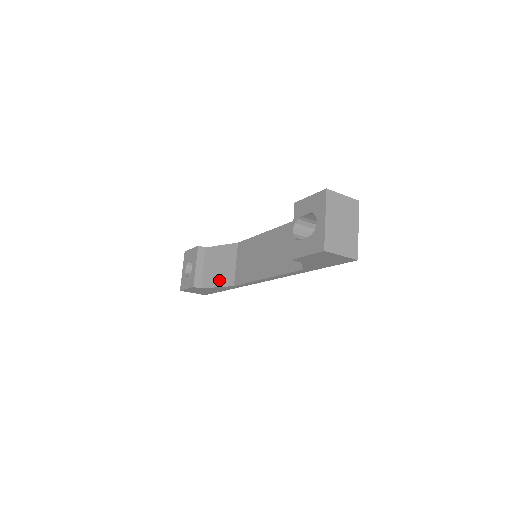
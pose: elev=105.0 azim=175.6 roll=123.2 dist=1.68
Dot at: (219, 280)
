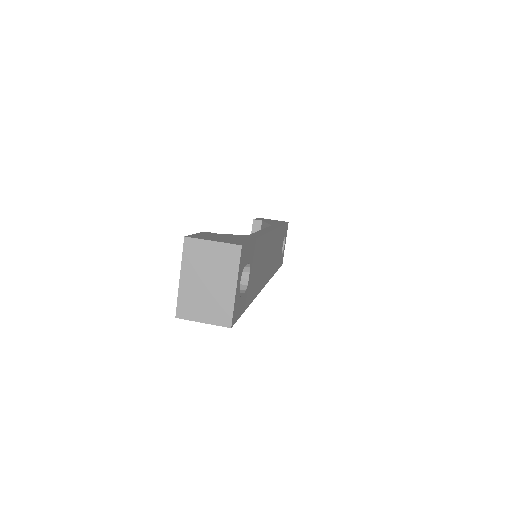
Dot at: occluded
